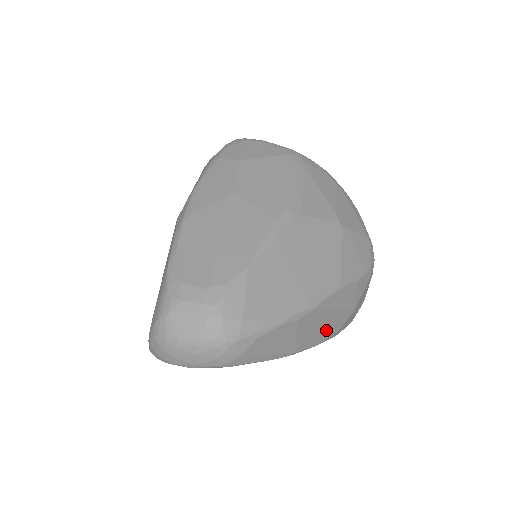
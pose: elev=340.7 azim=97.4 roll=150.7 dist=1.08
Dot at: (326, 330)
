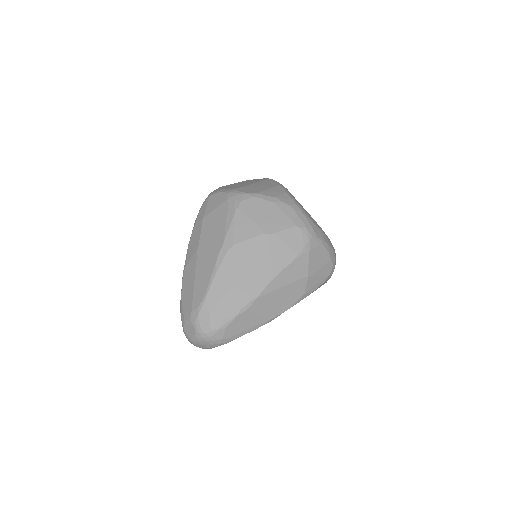
Dot at: (288, 299)
